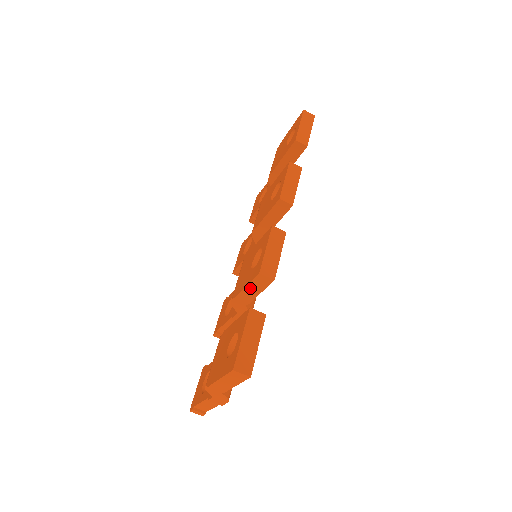
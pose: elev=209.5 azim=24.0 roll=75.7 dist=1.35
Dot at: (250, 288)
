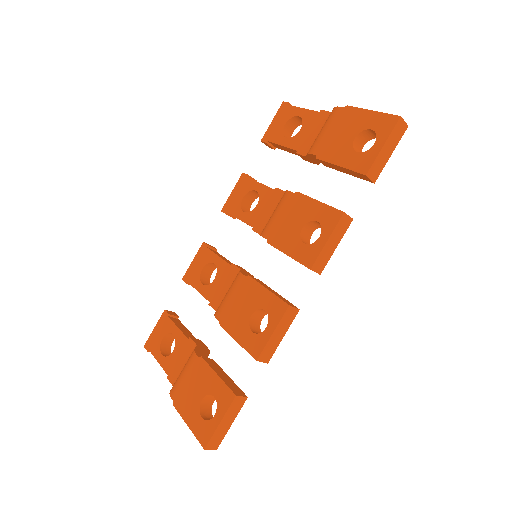
Dot at: (241, 343)
